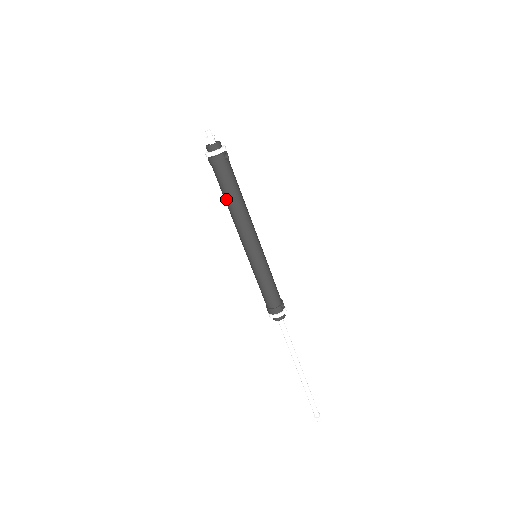
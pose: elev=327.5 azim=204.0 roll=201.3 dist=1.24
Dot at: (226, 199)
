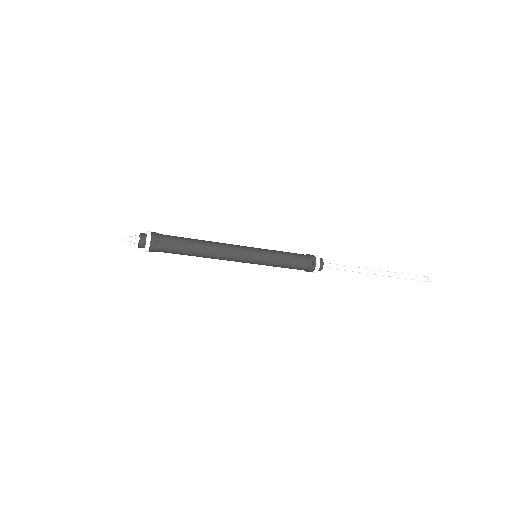
Dot at: (191, 255)
